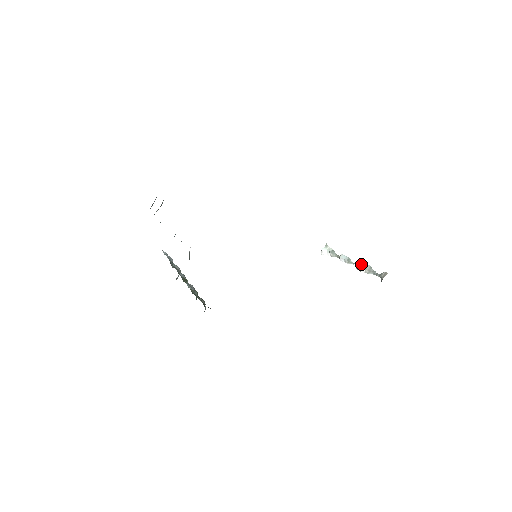
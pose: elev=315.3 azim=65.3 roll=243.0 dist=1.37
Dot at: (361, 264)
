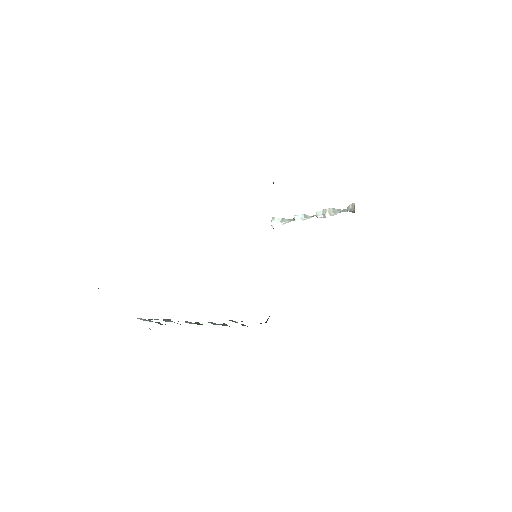
Dot at: (322, 212)
